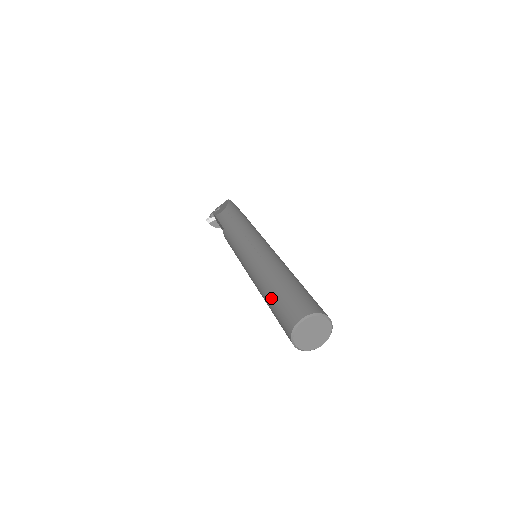
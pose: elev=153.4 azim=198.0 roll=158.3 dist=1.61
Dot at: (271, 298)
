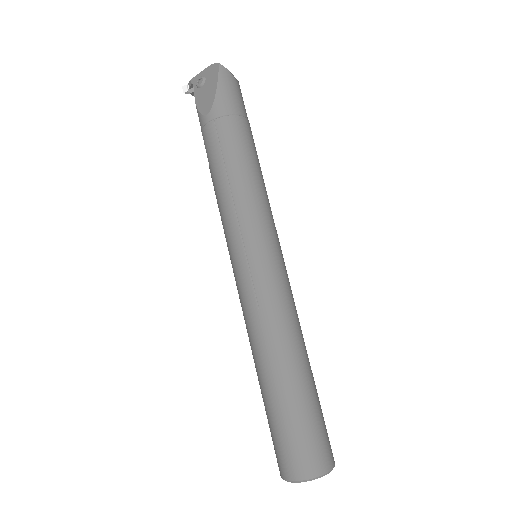
Dot at: (264, 401)
